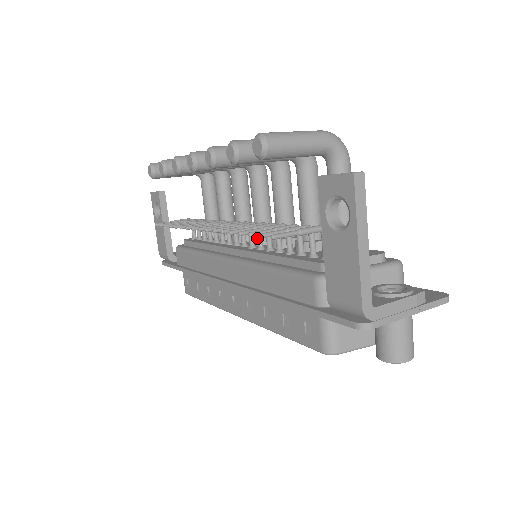
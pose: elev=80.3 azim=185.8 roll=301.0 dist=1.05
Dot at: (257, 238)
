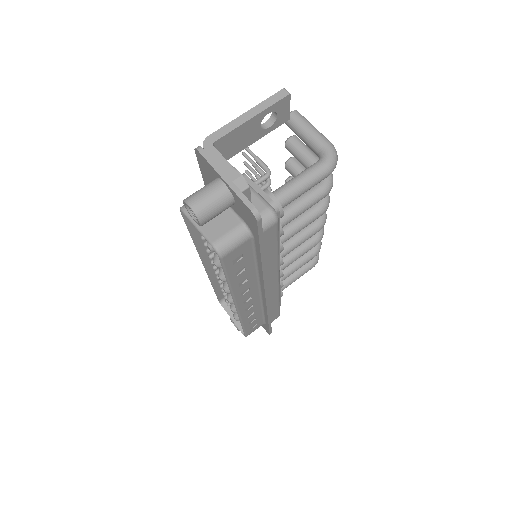
Dot at: occluded
